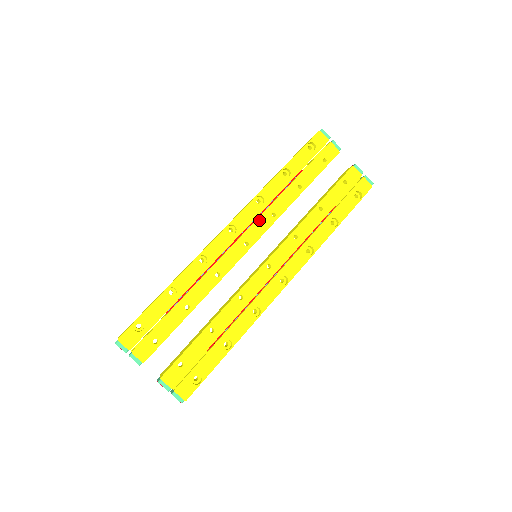
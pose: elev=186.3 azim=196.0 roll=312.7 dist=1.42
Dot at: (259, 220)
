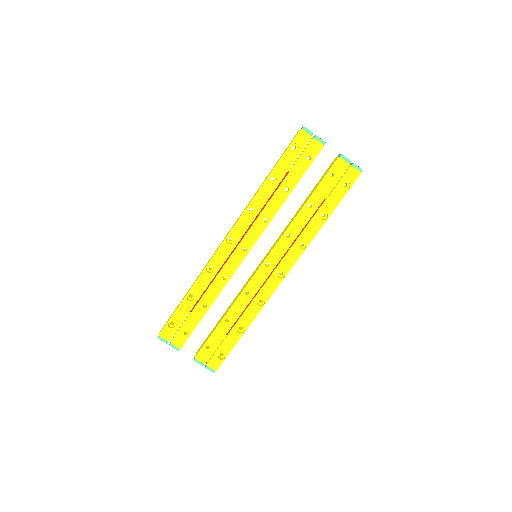
Dot at: (253, 228)
